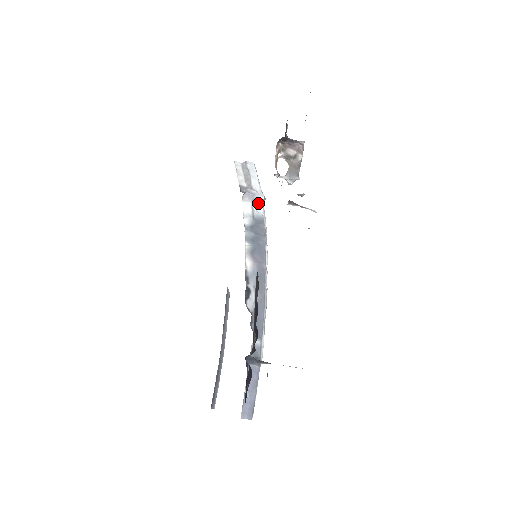
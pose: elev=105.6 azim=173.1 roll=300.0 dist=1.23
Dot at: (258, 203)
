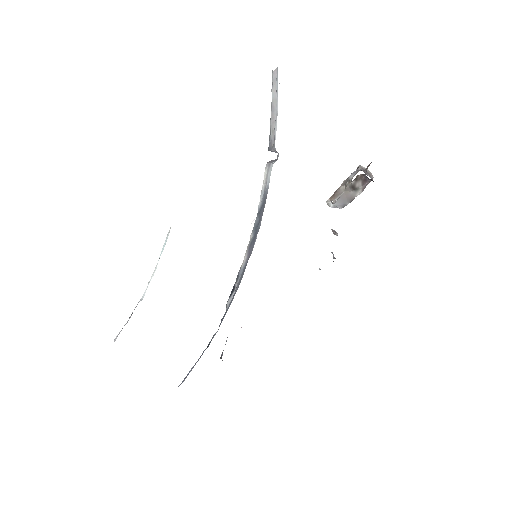
Dot at: (271, 167)
